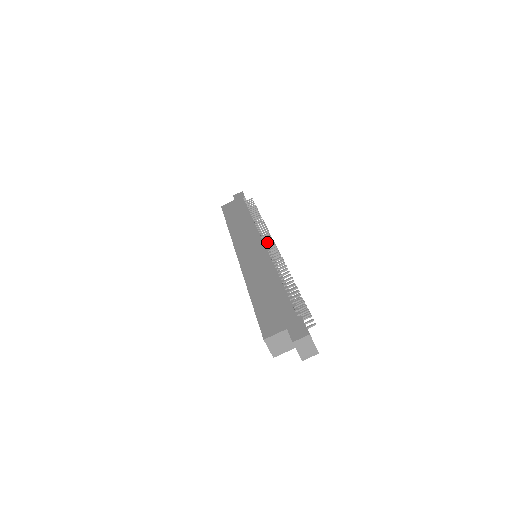
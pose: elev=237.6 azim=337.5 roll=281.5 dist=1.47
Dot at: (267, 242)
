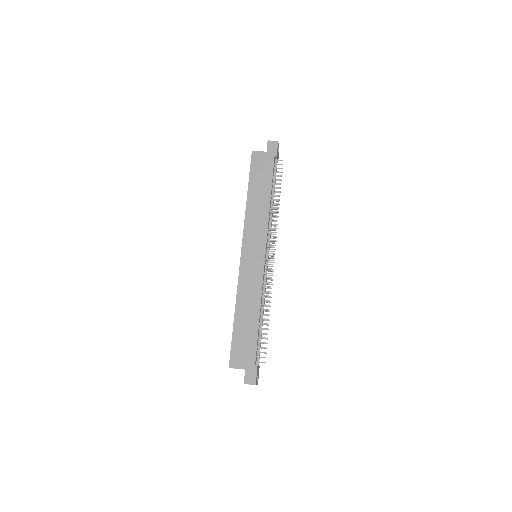
Dot at: (269, 251)
